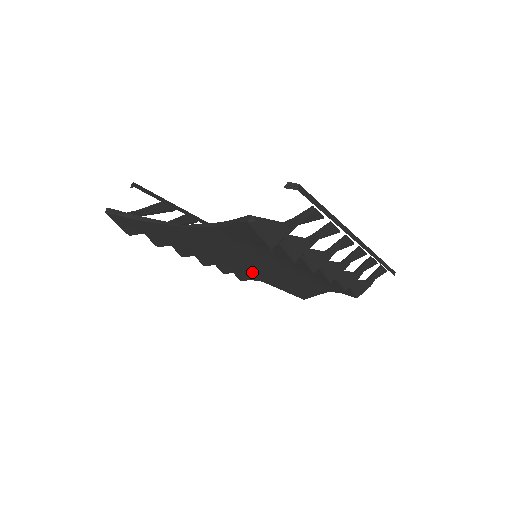
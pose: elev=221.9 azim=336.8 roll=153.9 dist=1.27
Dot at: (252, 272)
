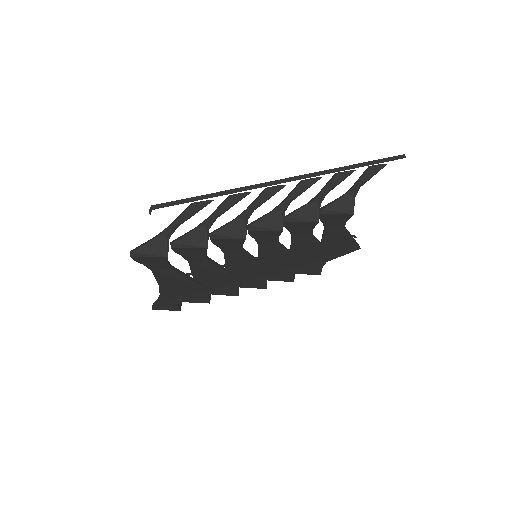
Dot at: (257, 270)
